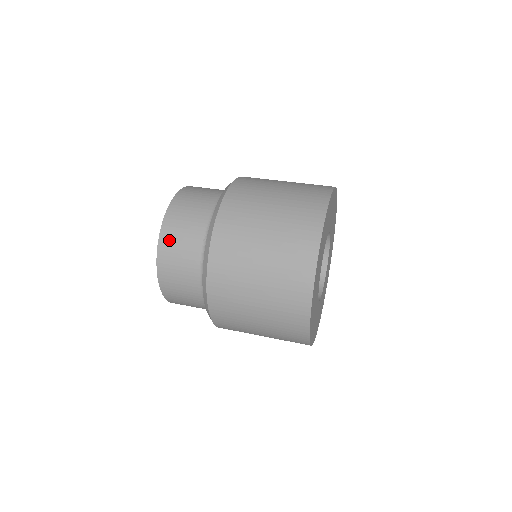
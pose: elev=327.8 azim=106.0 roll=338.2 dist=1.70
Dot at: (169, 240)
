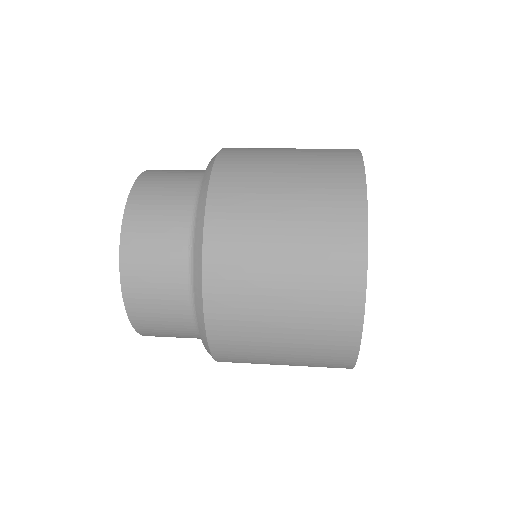
Dot at: (136, 252)
